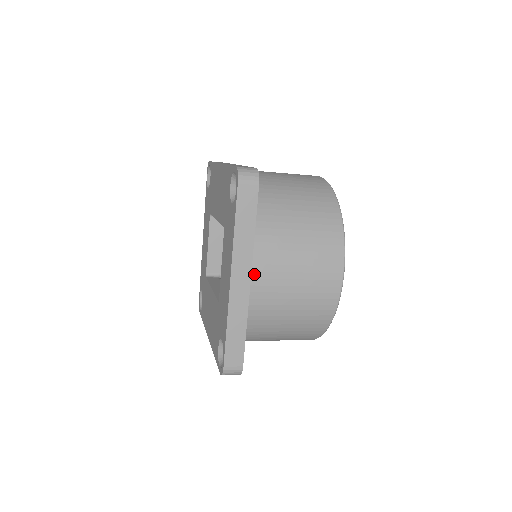
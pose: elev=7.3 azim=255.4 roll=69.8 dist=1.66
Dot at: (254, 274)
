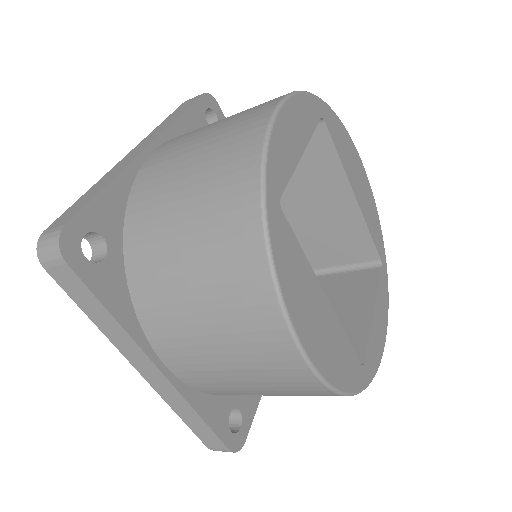
Dot at: (166, 360)
